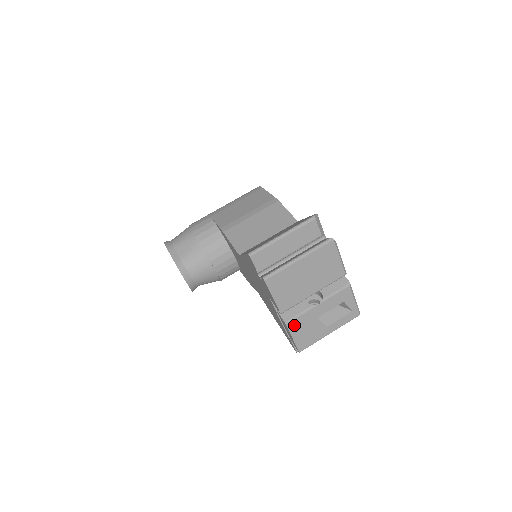
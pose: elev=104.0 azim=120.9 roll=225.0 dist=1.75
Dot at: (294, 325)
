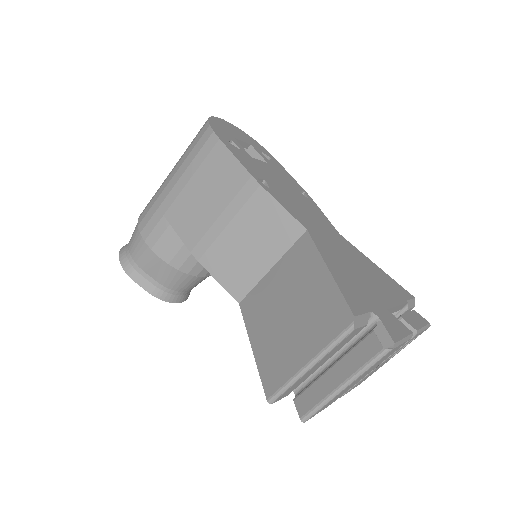
Dot at: occluded
